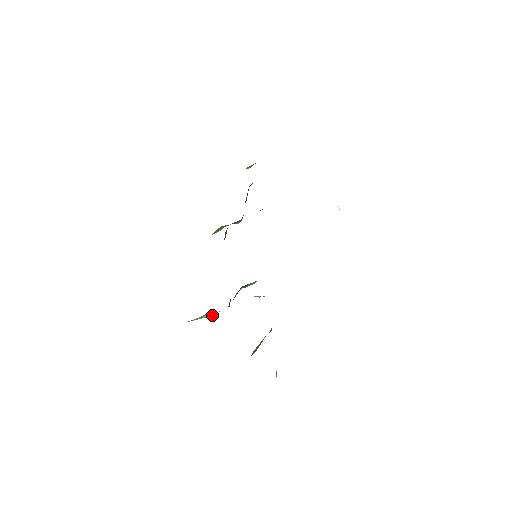
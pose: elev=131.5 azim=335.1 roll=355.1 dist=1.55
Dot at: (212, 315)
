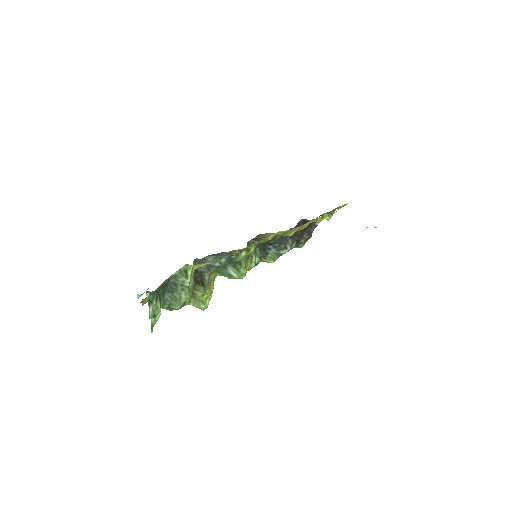
Dot at: (197, 302)
